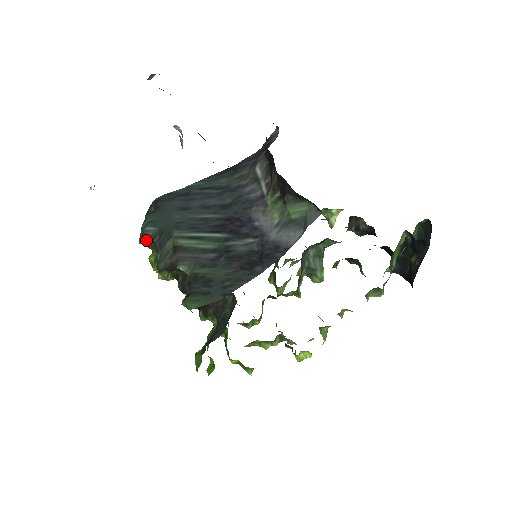
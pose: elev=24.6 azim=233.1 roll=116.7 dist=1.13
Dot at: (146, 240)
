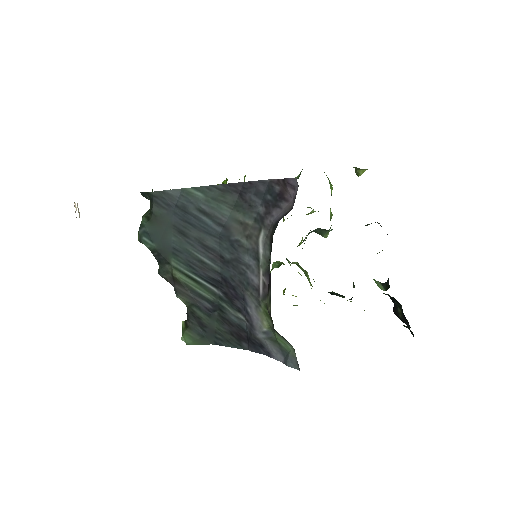
Dot at: (145, 244)
